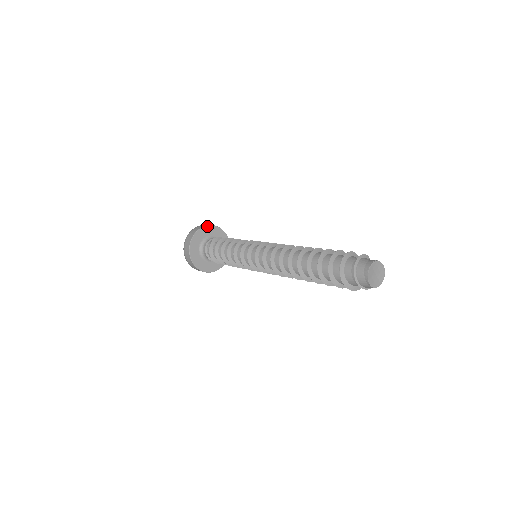
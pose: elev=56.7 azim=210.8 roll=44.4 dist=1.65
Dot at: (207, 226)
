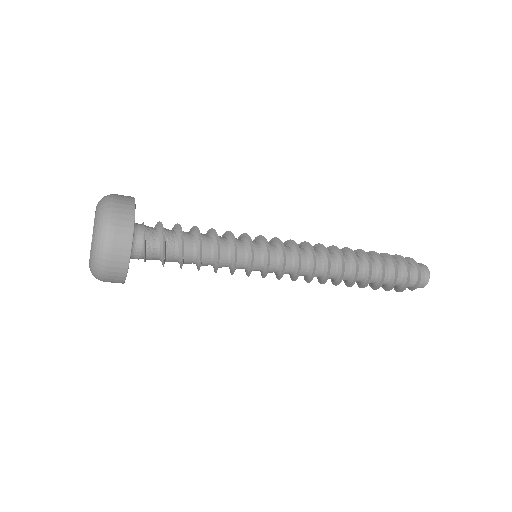
Dot at: occluded
